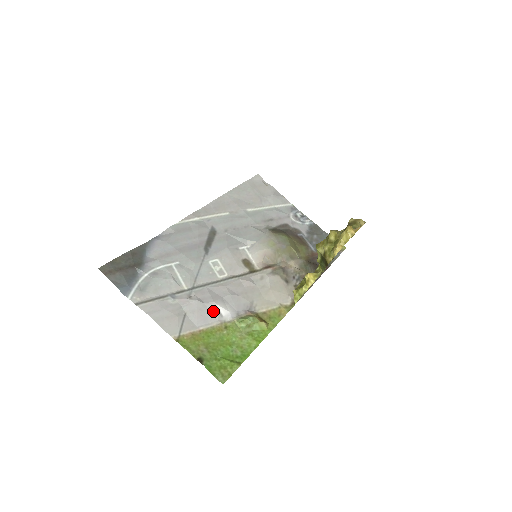
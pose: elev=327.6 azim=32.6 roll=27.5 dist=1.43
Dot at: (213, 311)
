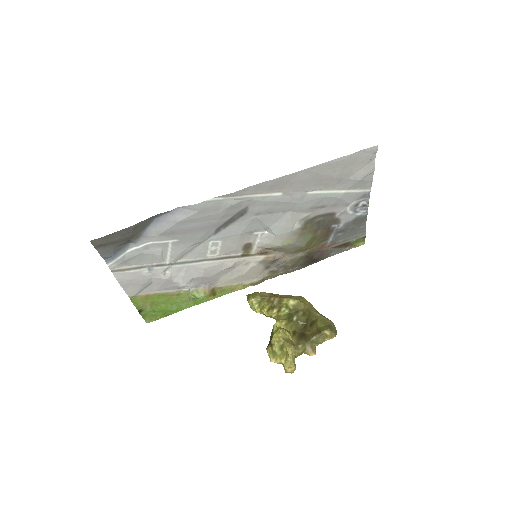
Dot at: (176, 286)
